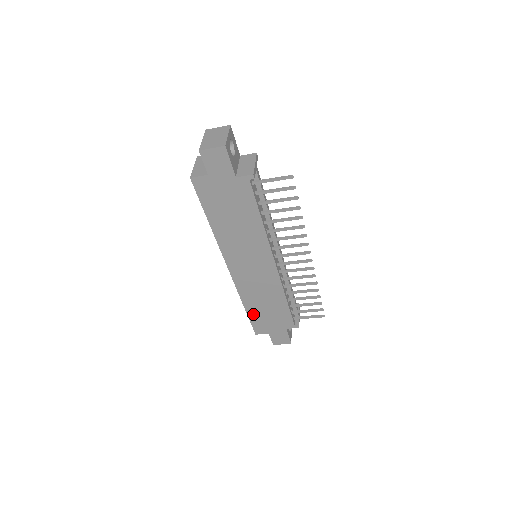
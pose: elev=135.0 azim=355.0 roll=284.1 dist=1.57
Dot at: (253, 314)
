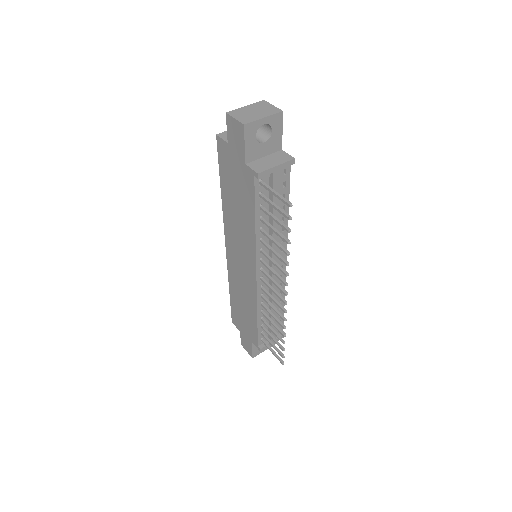
Dot at: (234, 303)
